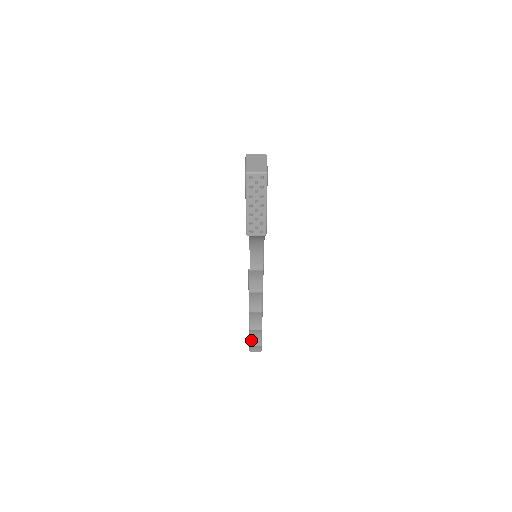
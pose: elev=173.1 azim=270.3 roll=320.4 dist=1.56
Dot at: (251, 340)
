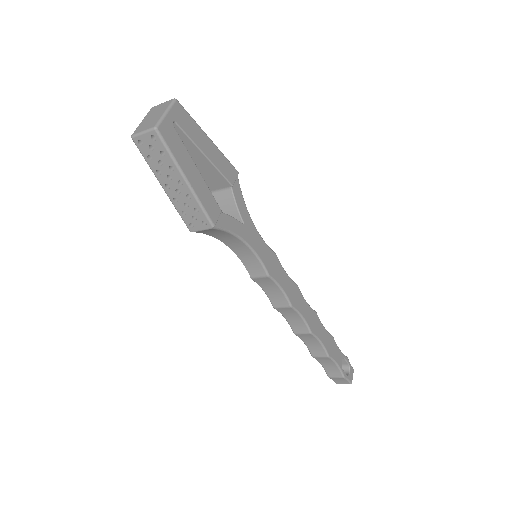
Dot at: (326, 369)
